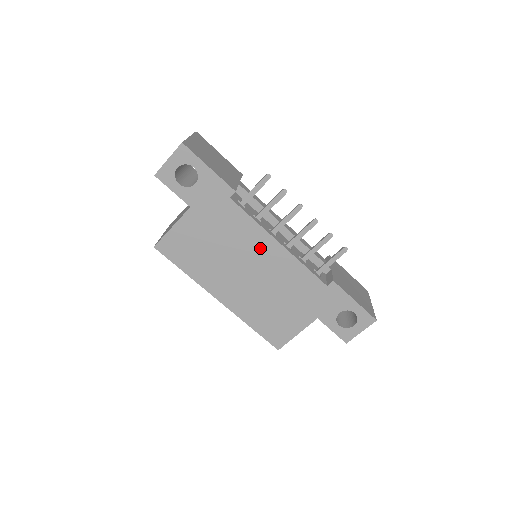
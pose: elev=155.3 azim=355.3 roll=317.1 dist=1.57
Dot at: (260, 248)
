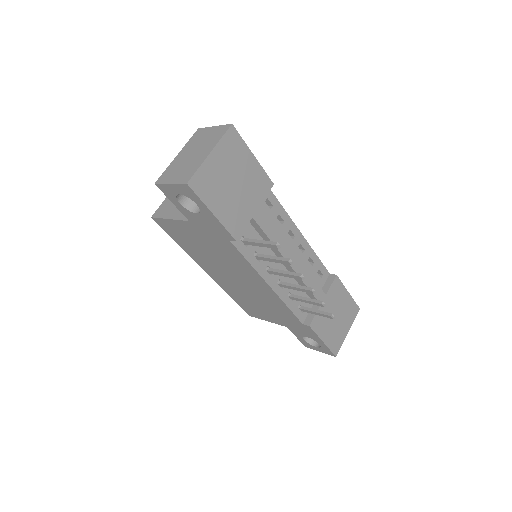
Dot at: (250, 277)
